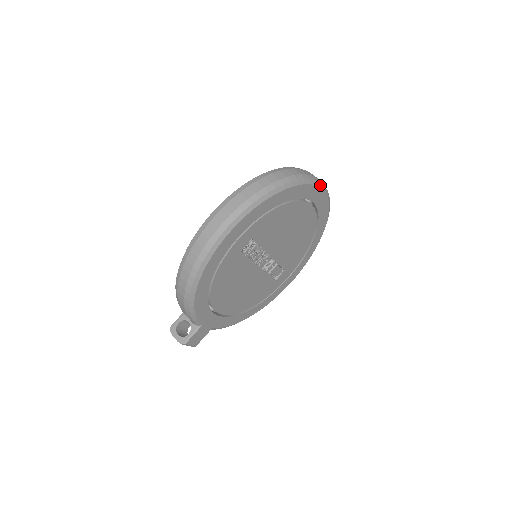
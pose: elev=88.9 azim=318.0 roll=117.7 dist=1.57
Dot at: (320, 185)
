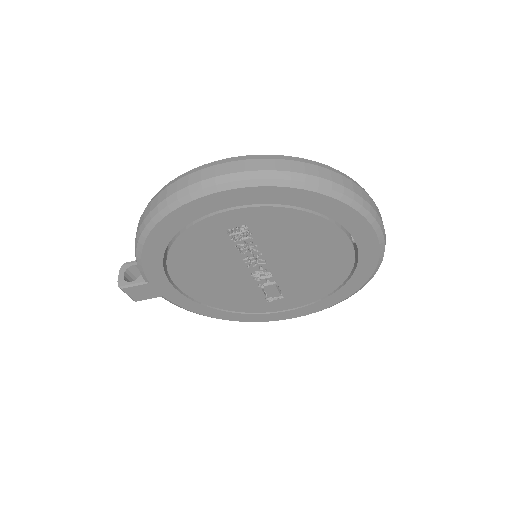
Dot at: (375, 225)
